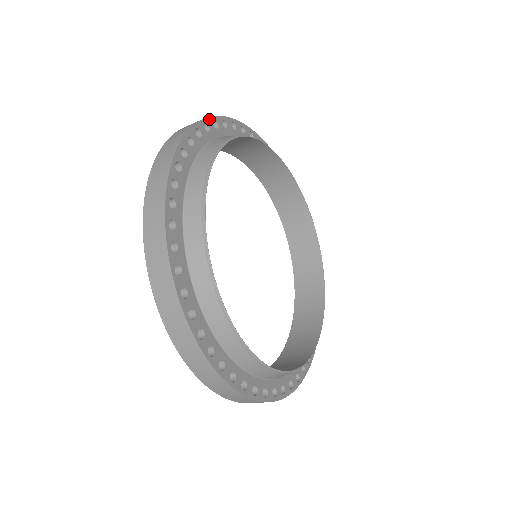
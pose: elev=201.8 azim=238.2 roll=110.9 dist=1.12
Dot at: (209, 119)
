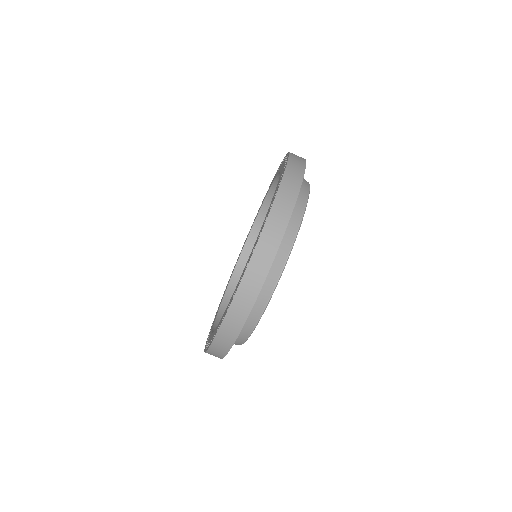
Dot at: occluded
